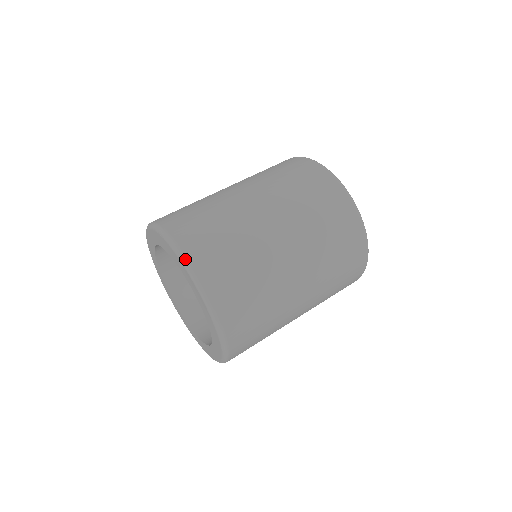
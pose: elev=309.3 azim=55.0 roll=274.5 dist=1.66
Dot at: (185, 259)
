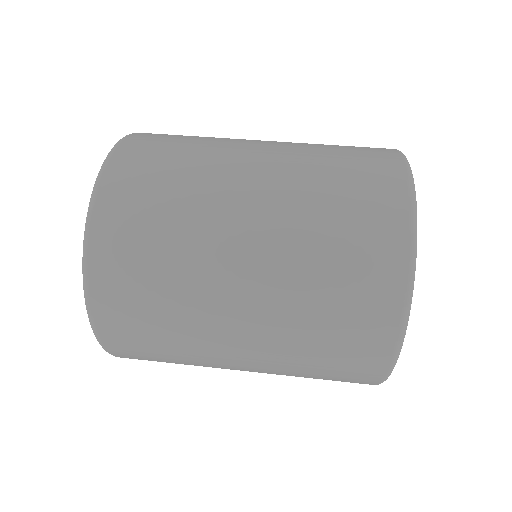
Dot at: (86, 241)
